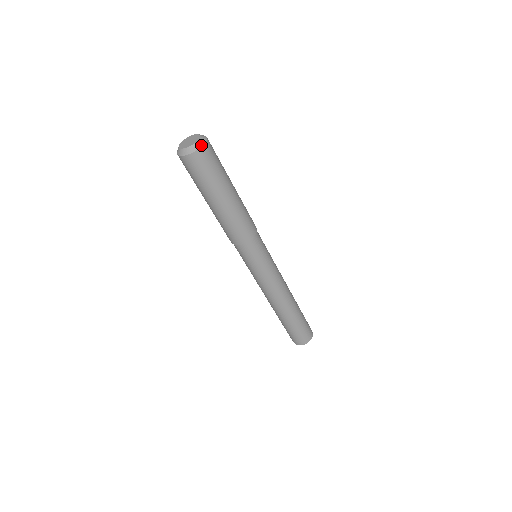
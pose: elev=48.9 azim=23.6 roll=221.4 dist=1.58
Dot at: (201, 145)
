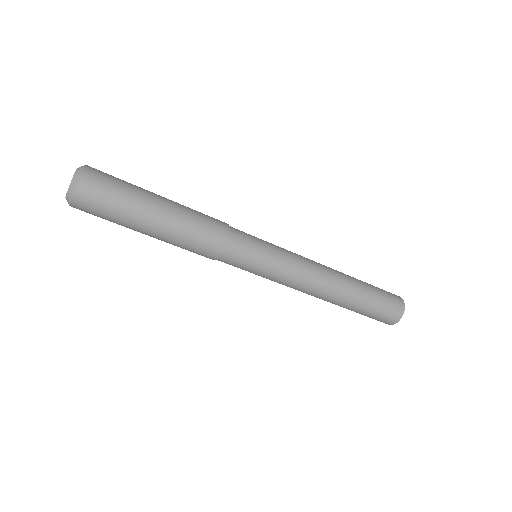
Dot at: (78, 179)
